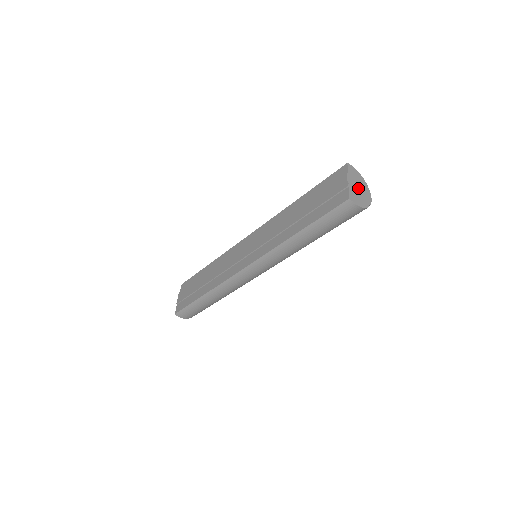
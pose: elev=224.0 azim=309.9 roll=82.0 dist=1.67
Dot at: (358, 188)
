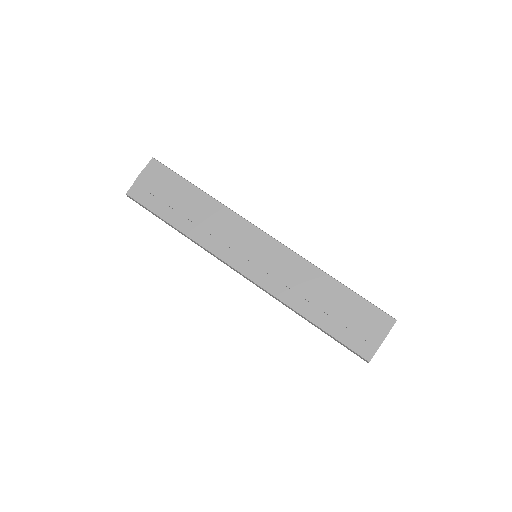
Dot at: occluded
